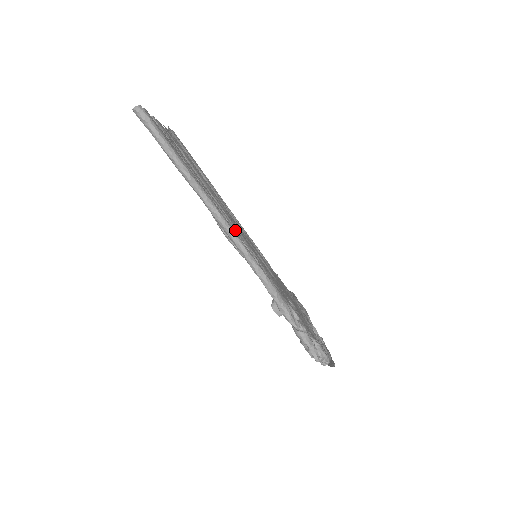
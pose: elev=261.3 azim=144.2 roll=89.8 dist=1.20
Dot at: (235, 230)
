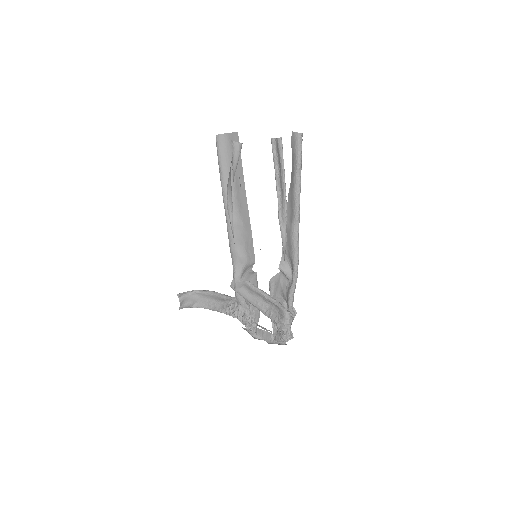
Dot at: (286, 235)
